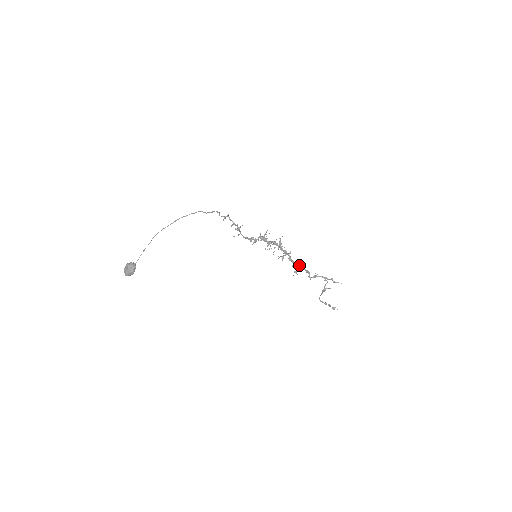
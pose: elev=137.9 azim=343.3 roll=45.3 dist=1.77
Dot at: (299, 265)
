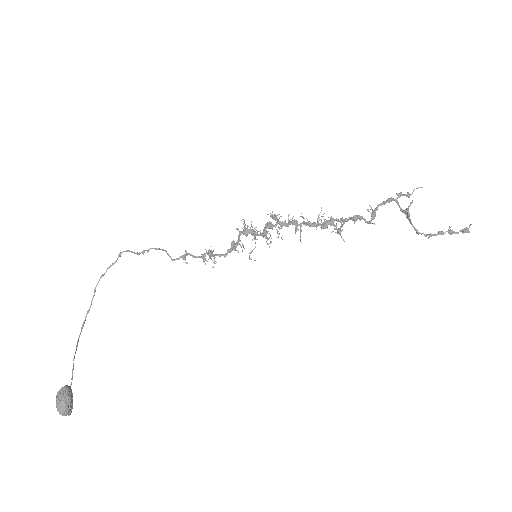
Dot at: (331, 219)
